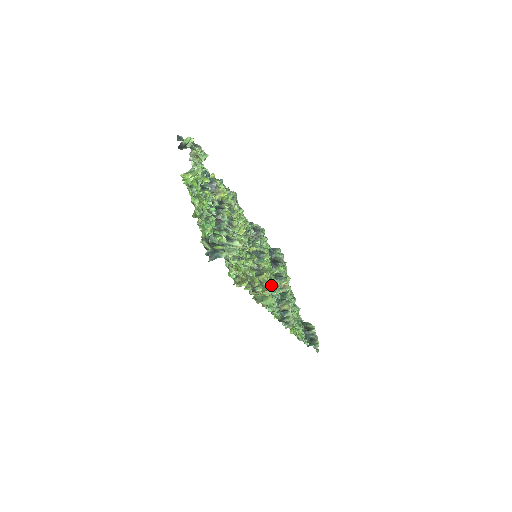
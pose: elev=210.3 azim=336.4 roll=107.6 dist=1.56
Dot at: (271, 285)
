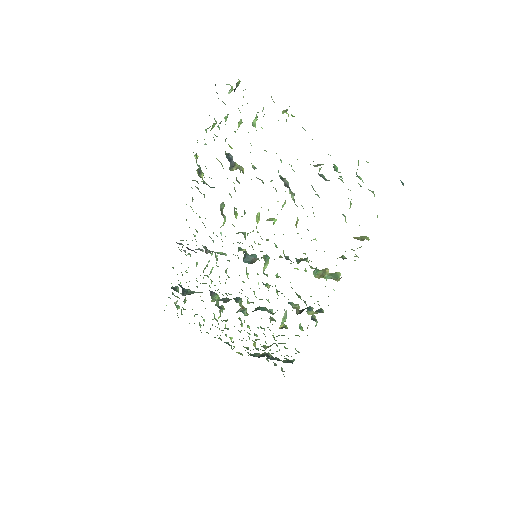
Dot at: occluded
